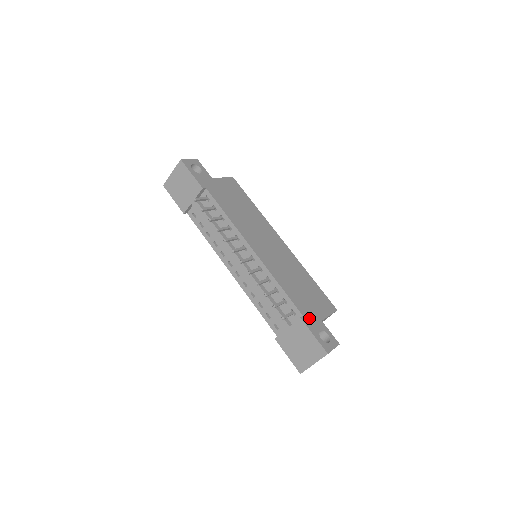
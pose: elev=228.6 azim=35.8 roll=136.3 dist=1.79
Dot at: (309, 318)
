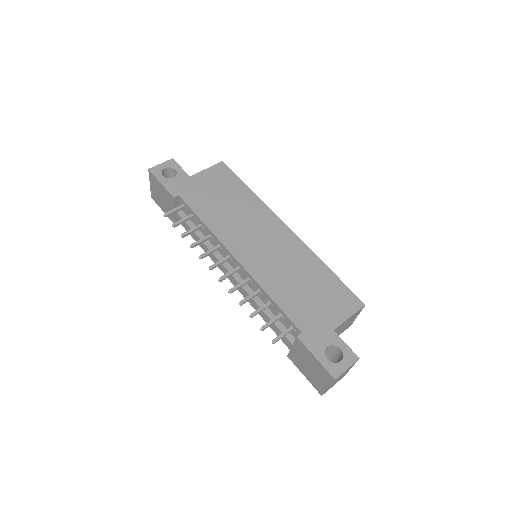
Dot at: (312, 333)
